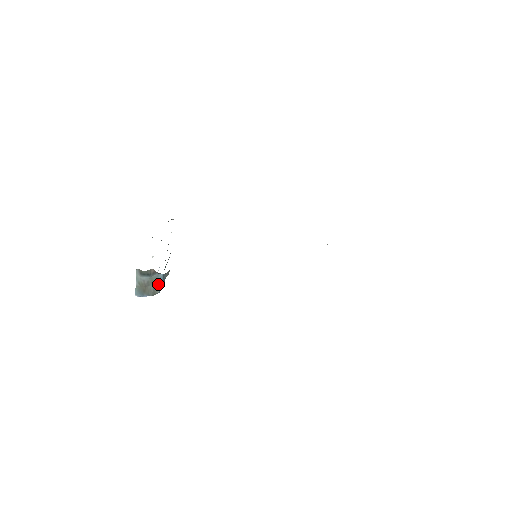
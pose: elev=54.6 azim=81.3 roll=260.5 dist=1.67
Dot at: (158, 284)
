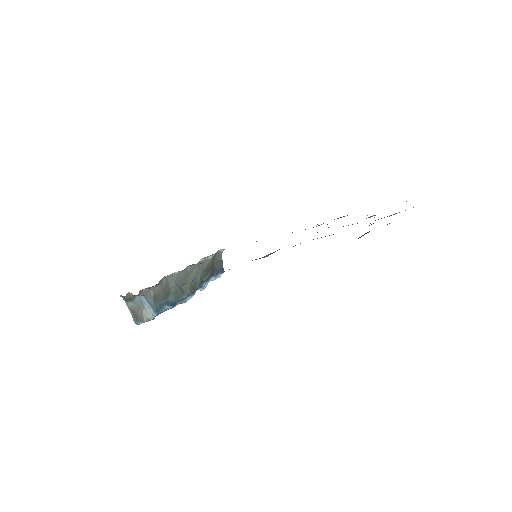
Dot at: (147, 308)
